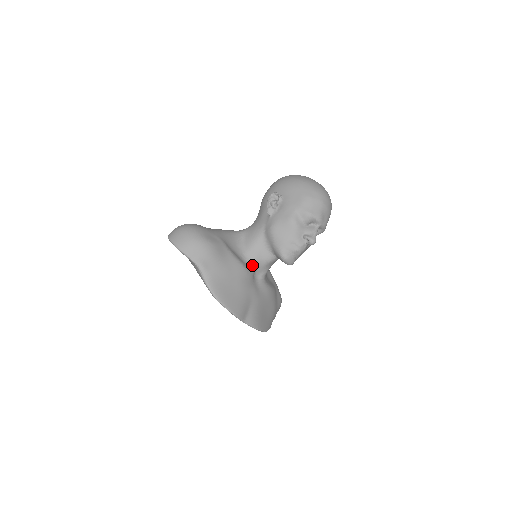
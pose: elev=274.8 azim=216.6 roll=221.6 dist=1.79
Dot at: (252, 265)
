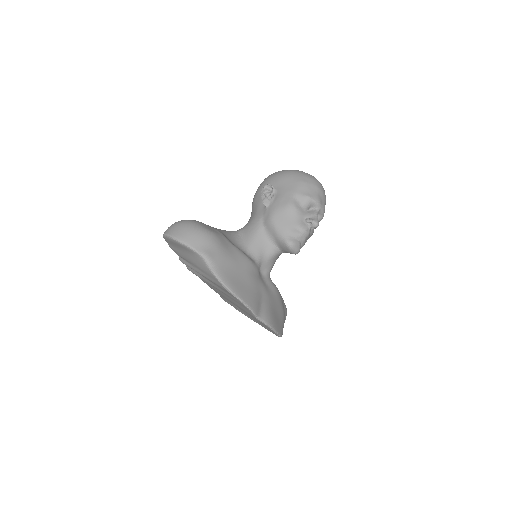
Dot at: (256, 259)
